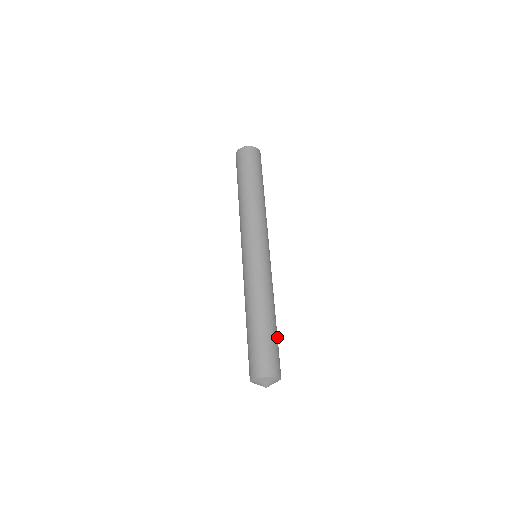
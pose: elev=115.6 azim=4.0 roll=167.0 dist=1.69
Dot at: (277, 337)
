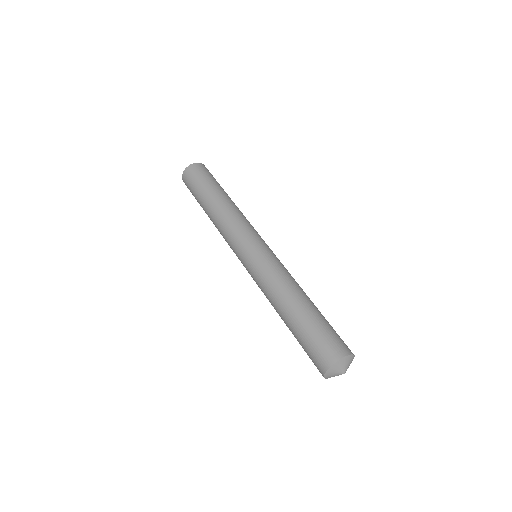
Dot at: (318, 317)
